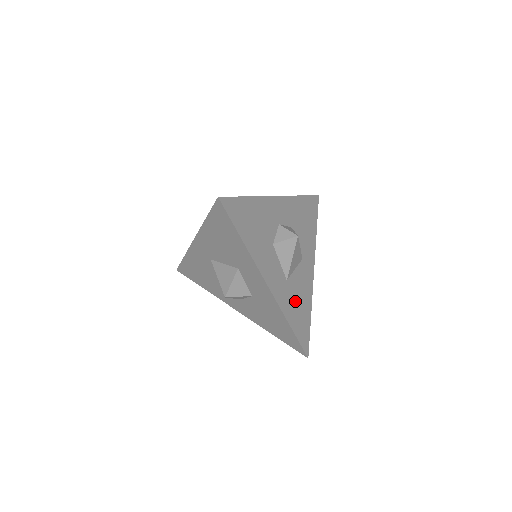
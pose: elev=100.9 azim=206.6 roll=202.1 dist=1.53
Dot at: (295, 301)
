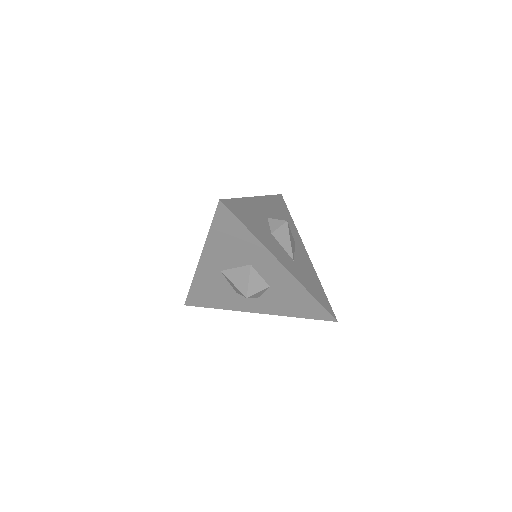
Dot at: (307, 277)
